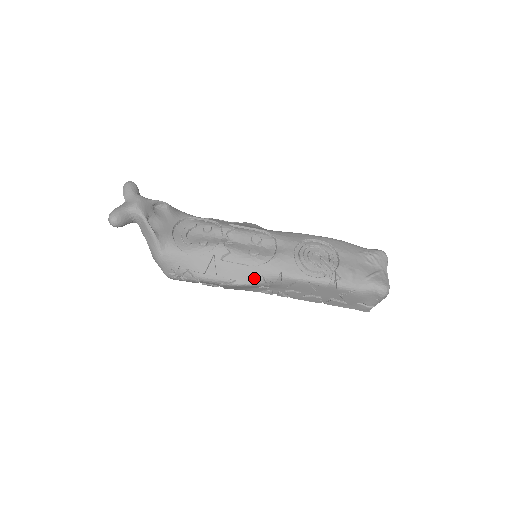
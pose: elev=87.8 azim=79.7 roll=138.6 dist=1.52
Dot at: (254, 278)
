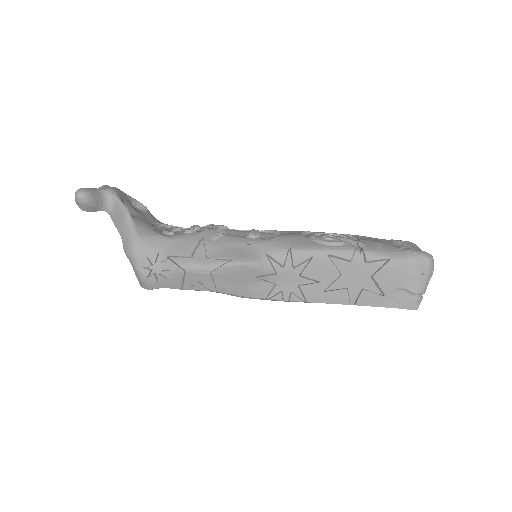
Dot at: (256, 256)
